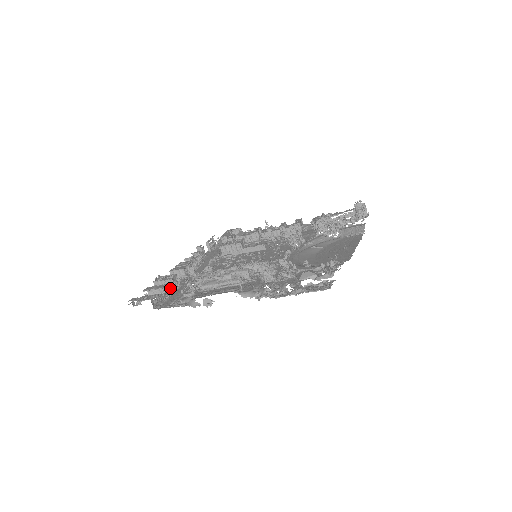
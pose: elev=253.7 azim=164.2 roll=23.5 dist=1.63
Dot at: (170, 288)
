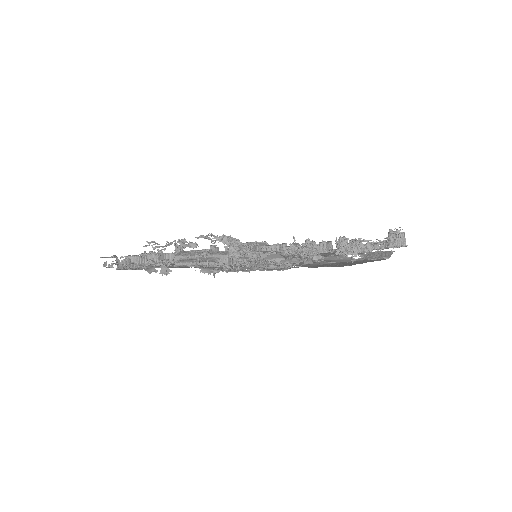
Dot at: (150, 261)
